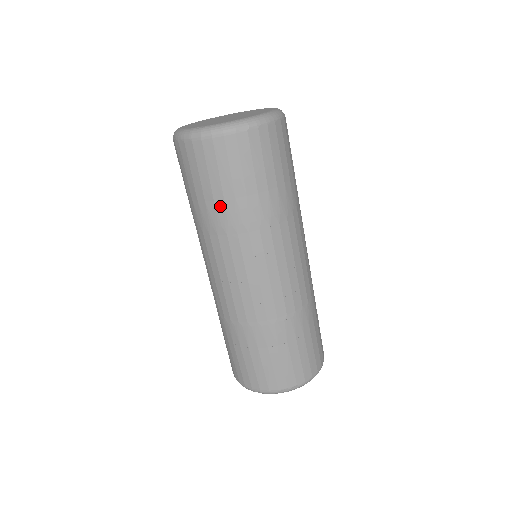
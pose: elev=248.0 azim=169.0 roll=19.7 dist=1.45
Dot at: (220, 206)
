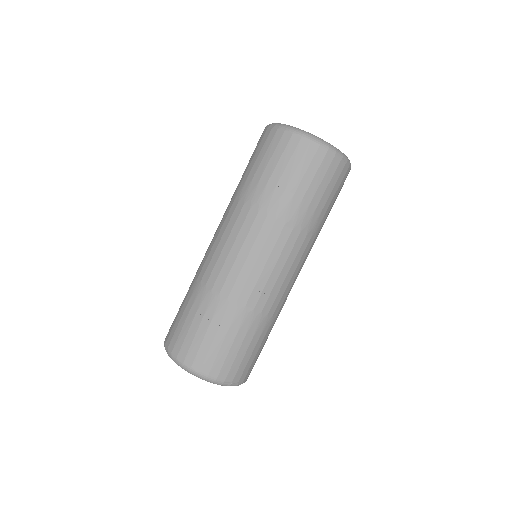
Dot at: (296, 201)
